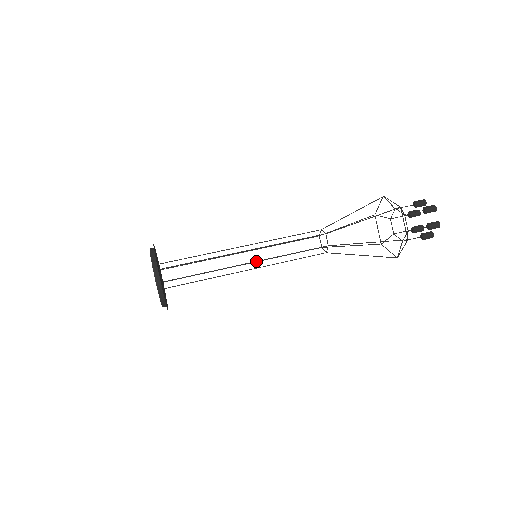
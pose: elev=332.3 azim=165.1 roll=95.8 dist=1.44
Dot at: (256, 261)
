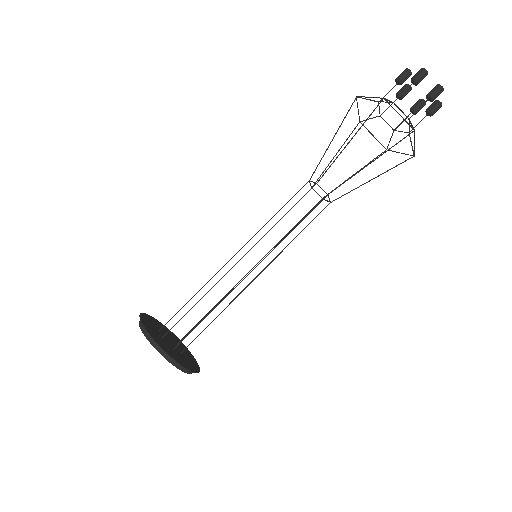
Dot at: (259, 263)
